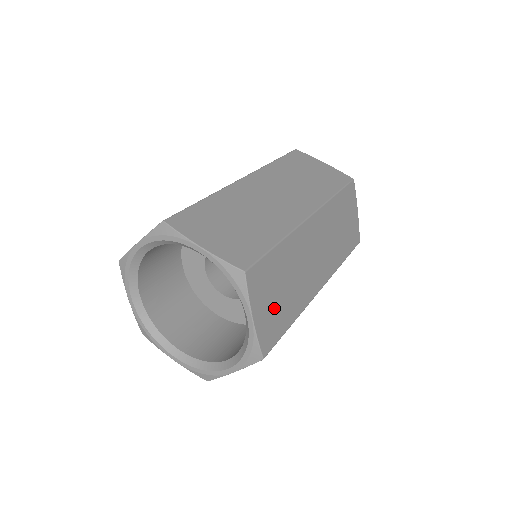
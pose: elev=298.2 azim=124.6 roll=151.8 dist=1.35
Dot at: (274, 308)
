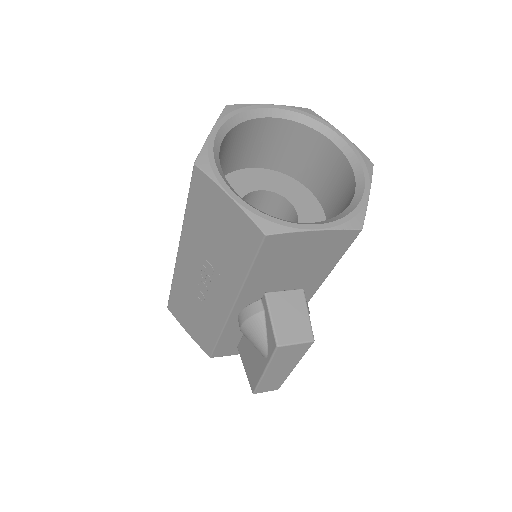
Dot at: occluded
